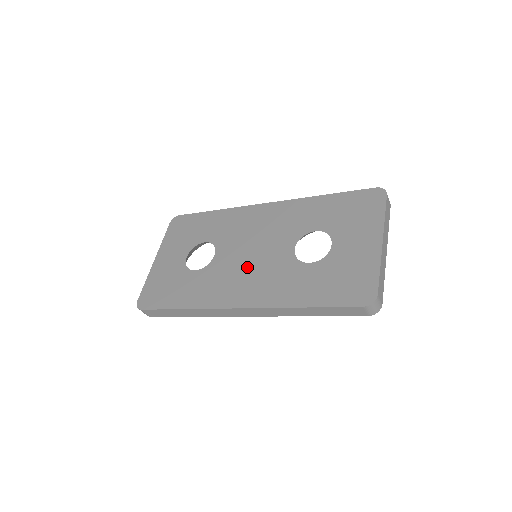
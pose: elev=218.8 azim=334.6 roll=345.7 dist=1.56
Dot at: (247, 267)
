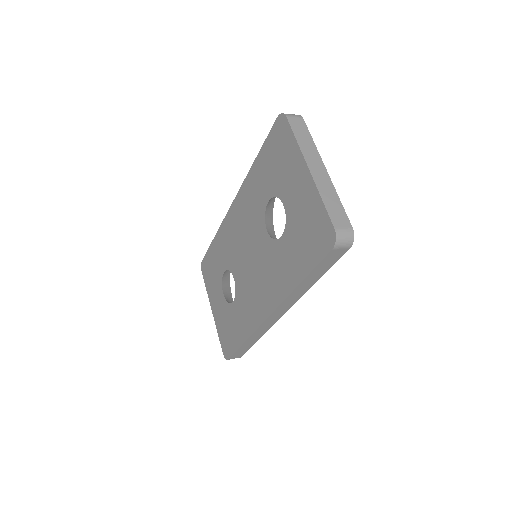
Dot at: (253, 274)
